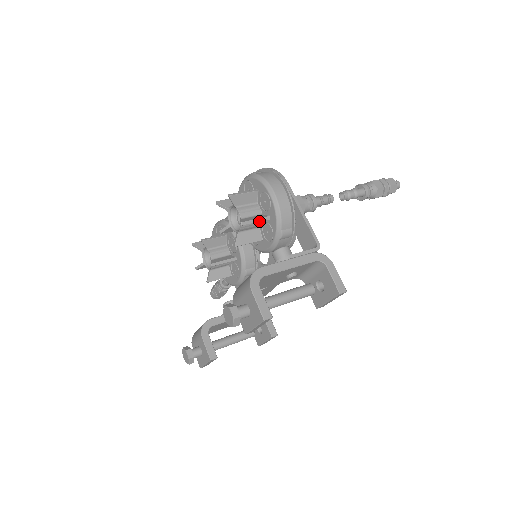
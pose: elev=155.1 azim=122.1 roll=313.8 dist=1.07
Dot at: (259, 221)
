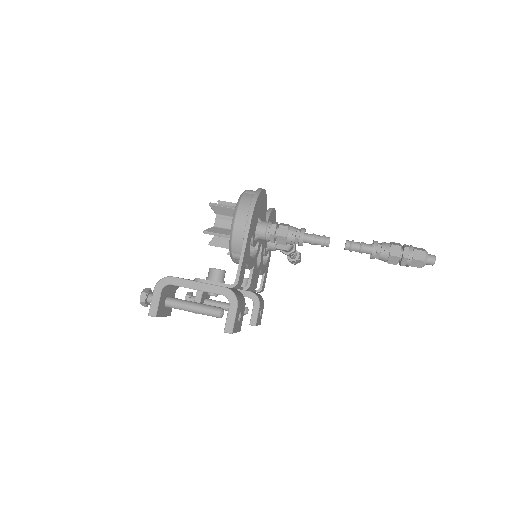
Dot at: (221, 236)
